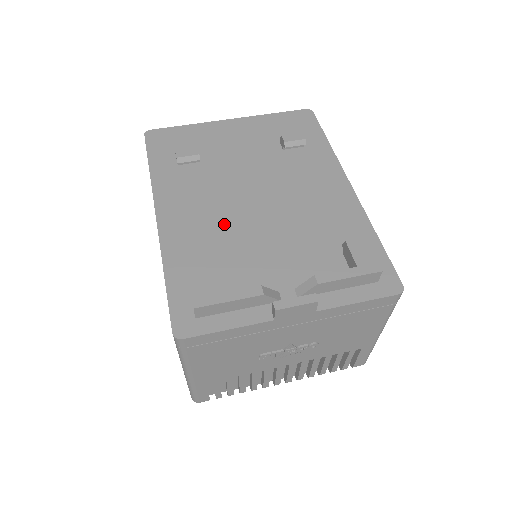
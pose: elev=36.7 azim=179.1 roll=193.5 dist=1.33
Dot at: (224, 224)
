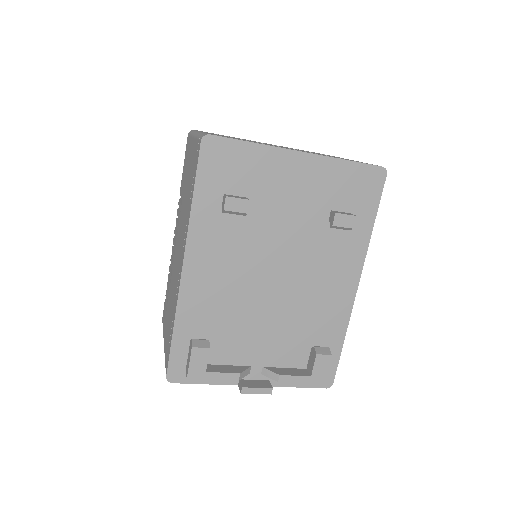
Dot at: (237, 294)
